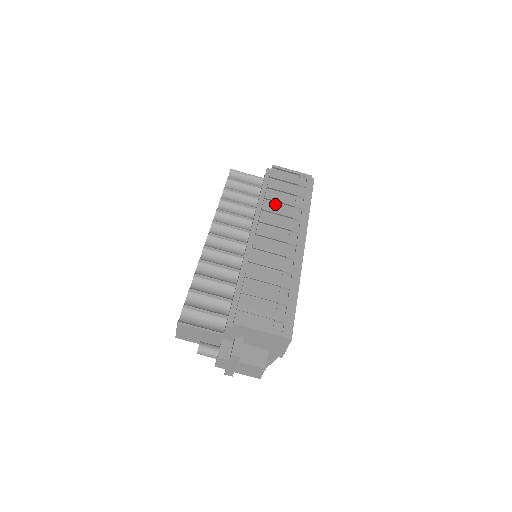
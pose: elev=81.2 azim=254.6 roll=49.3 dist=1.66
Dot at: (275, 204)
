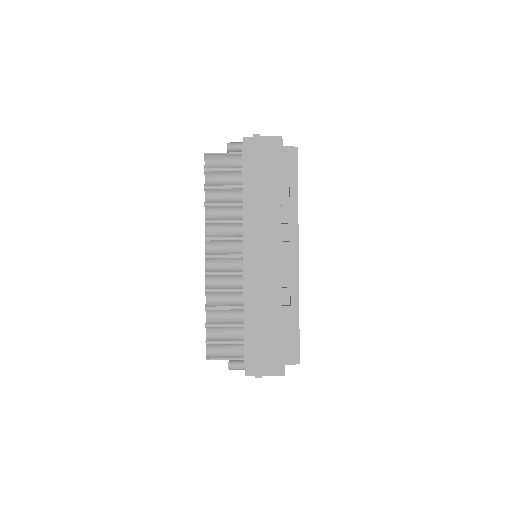
Dot at: (260, 207)
